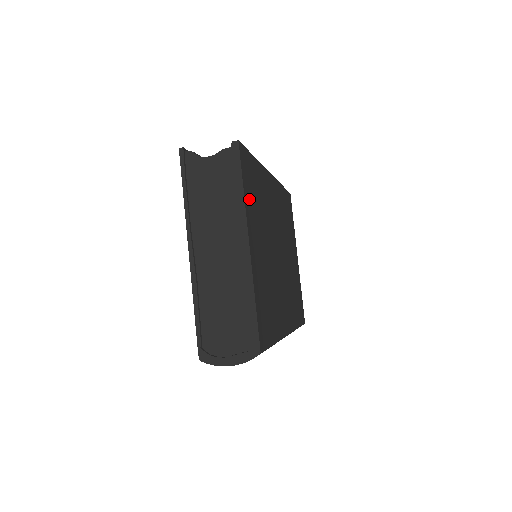
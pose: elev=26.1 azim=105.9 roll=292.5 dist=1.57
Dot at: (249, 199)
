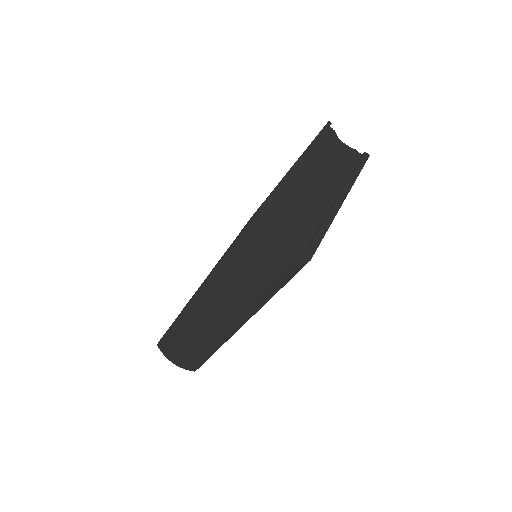
Dot at: occluded
